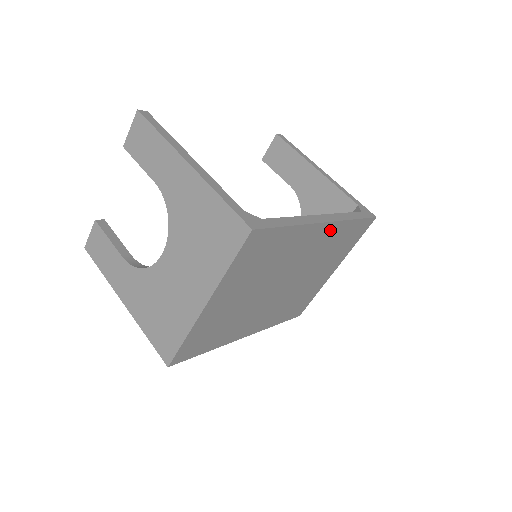
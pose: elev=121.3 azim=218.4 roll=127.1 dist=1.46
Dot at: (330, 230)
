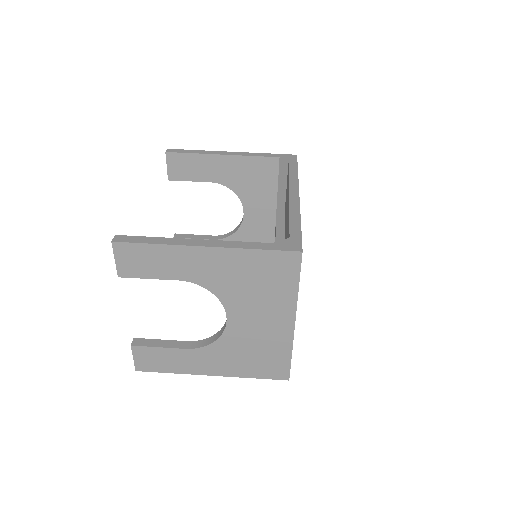
Dot at: occluded
